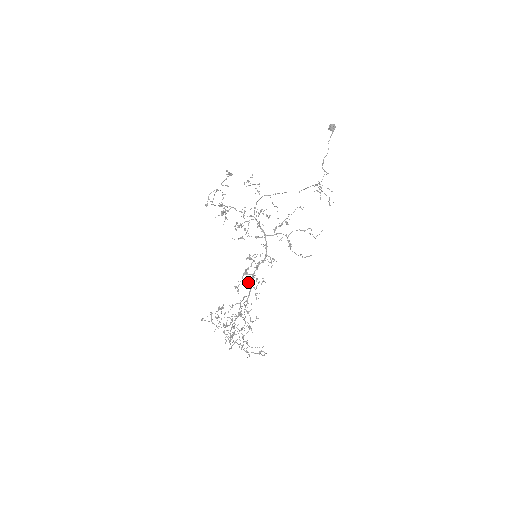
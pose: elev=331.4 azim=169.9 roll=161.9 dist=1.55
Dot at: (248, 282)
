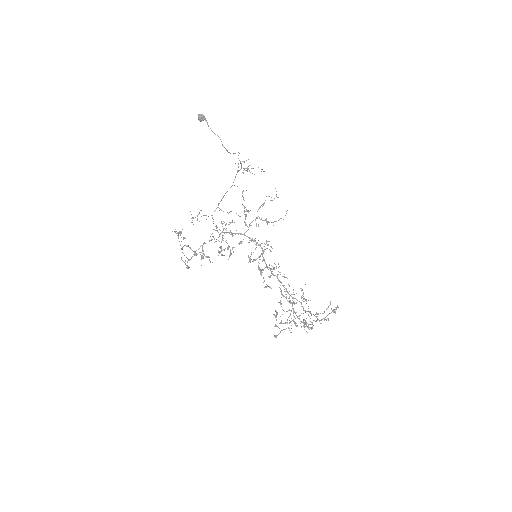
Dot at: (270, 276)
